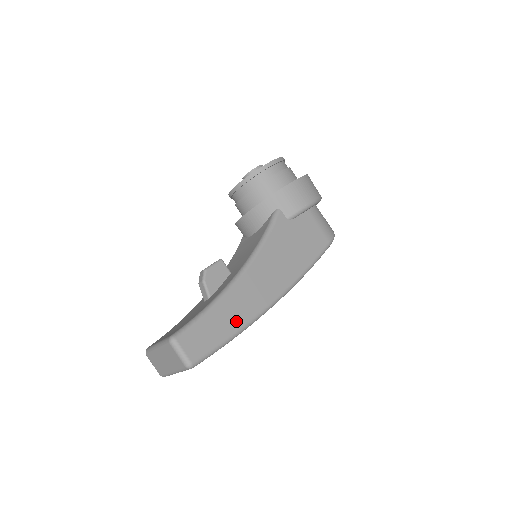
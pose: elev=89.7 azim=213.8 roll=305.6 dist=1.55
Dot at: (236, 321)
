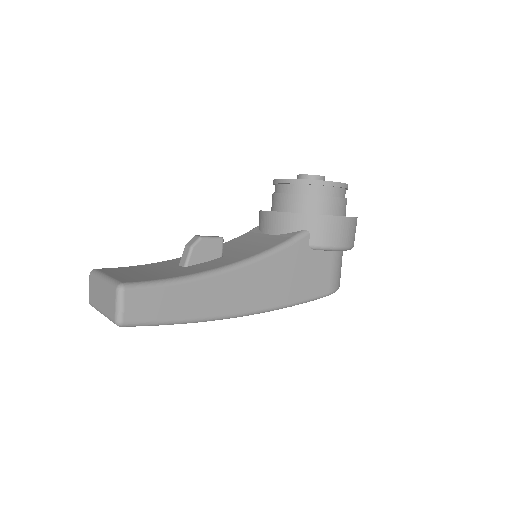
Dot at: (193, 310)
